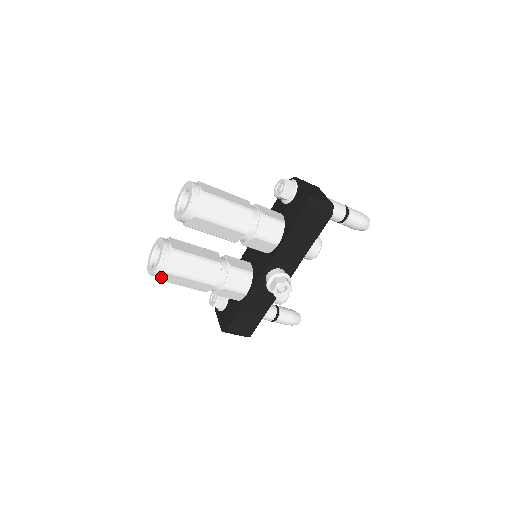
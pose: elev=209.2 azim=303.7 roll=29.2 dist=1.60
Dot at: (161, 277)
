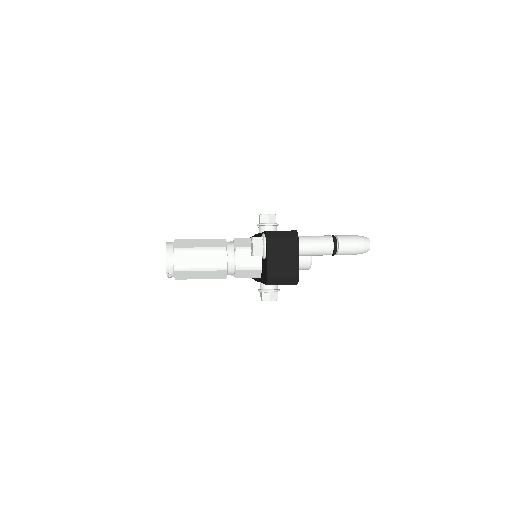
Dot at: occluded
